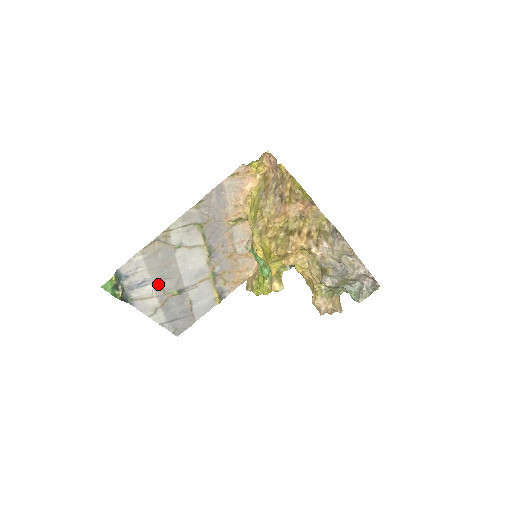
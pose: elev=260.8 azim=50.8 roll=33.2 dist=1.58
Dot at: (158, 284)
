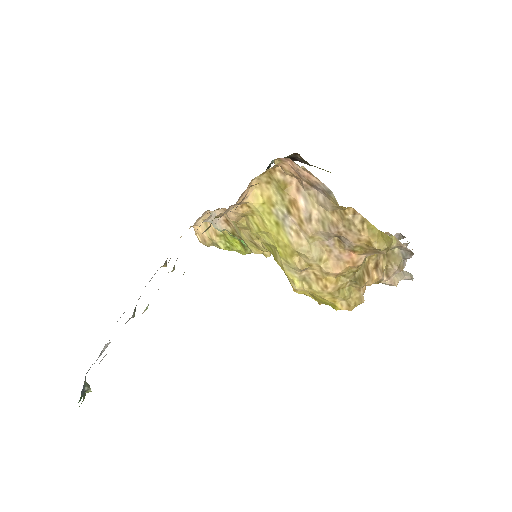
Dot at: occluded
